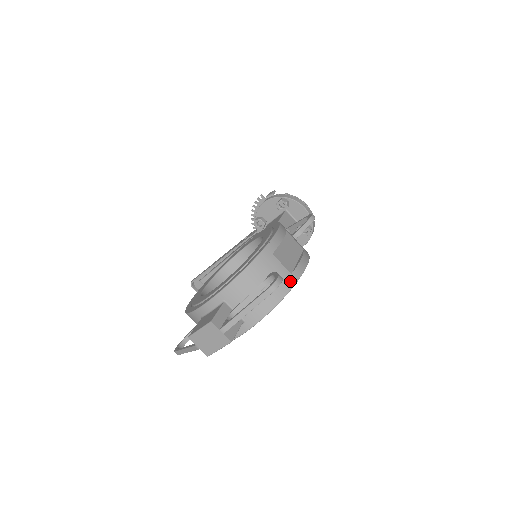
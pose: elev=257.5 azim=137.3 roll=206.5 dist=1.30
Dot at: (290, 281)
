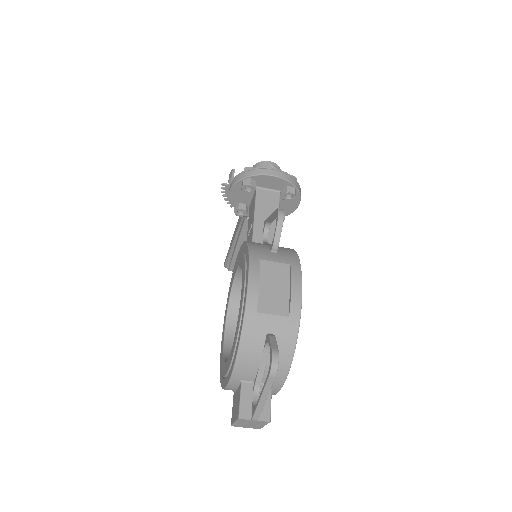
Dot at: (292, 326)
